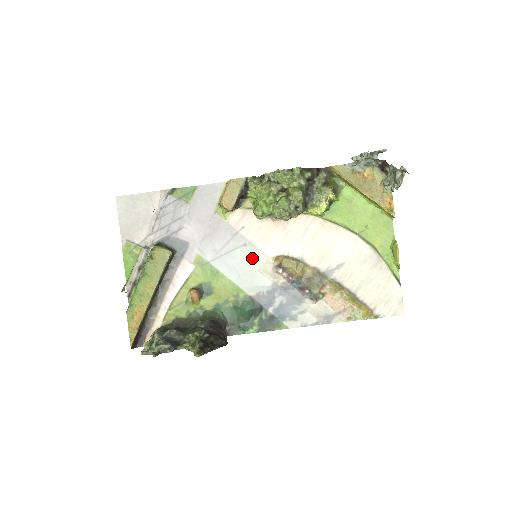
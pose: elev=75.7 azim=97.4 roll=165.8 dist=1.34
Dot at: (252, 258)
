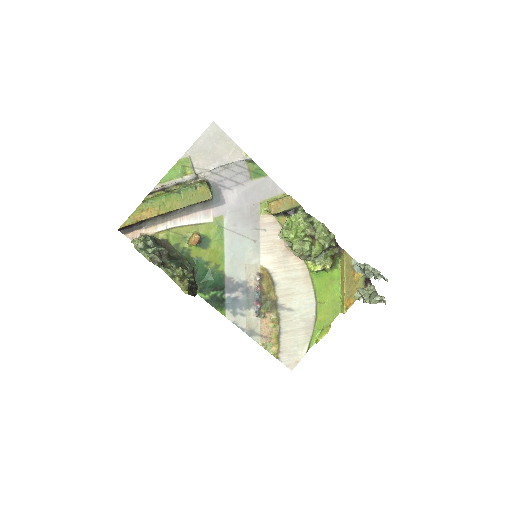
Dot at: (250, 253)
